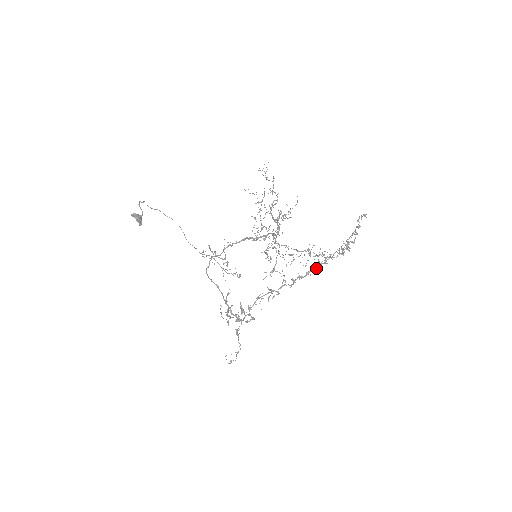
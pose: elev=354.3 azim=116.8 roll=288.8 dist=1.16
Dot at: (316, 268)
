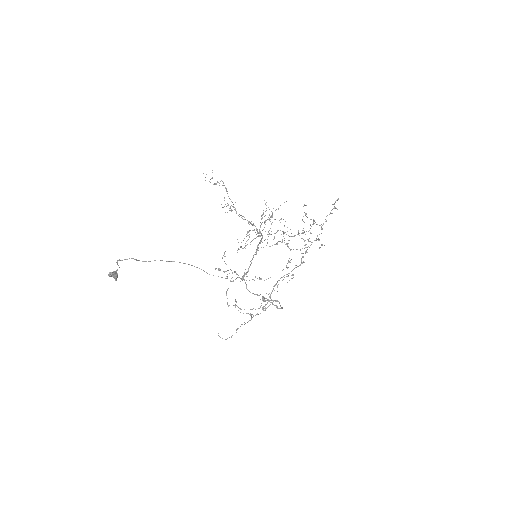
Dot at: occluded
